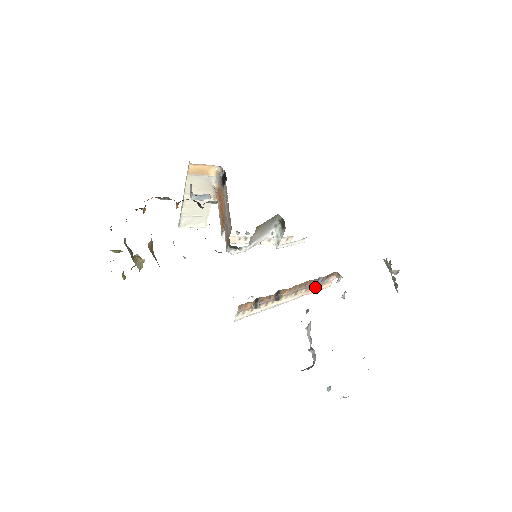
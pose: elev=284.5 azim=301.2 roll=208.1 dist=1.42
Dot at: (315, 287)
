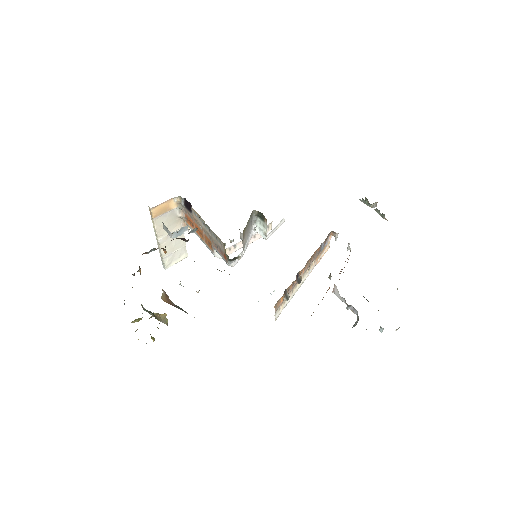
Dot at: (320, 254)
